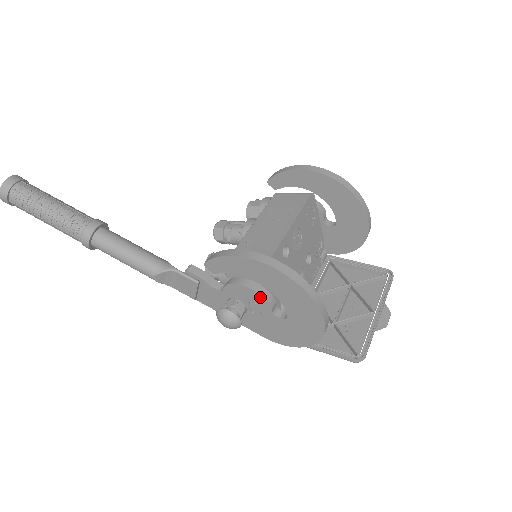
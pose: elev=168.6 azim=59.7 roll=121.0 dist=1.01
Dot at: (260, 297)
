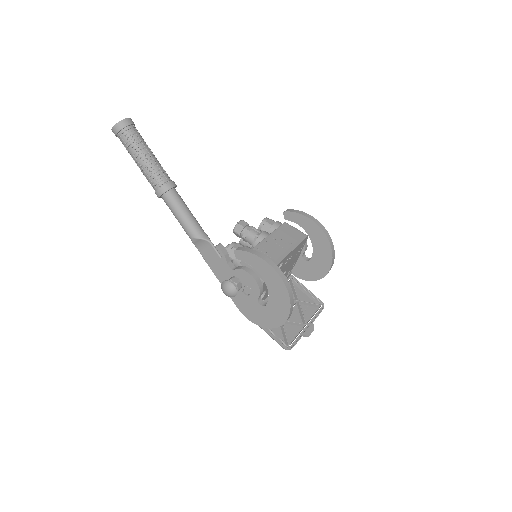
Dot at: (257, 287)
